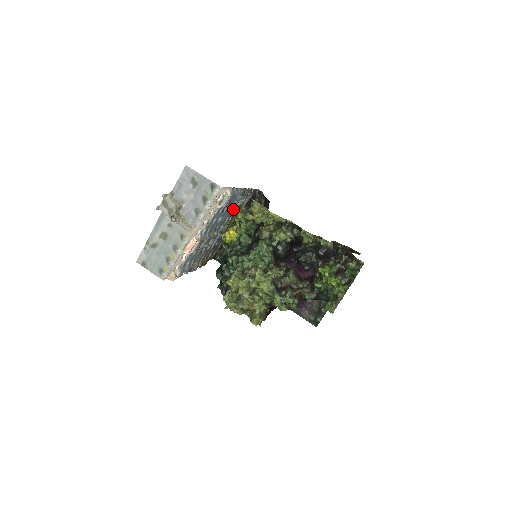
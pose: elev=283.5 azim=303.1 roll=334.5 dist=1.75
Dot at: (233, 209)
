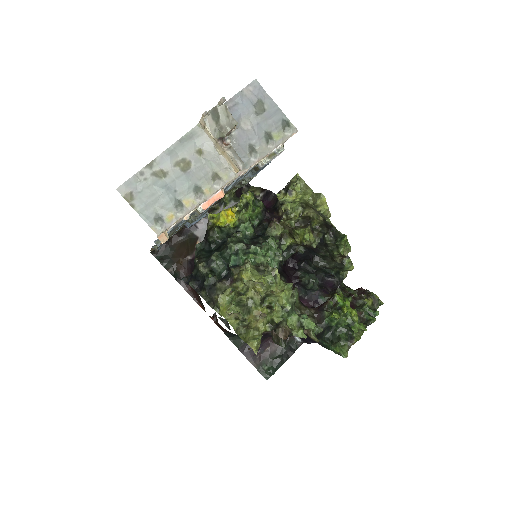
Dot at: occluded
